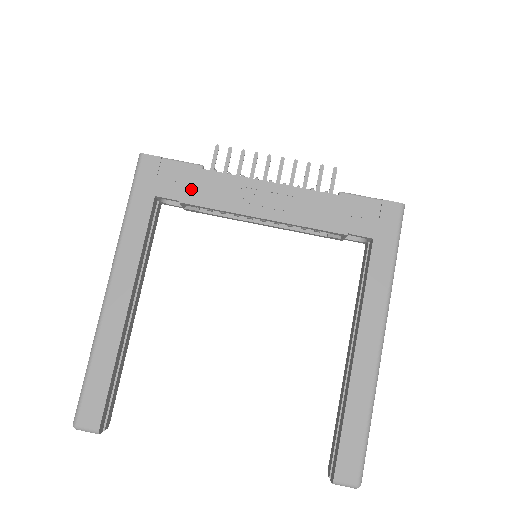
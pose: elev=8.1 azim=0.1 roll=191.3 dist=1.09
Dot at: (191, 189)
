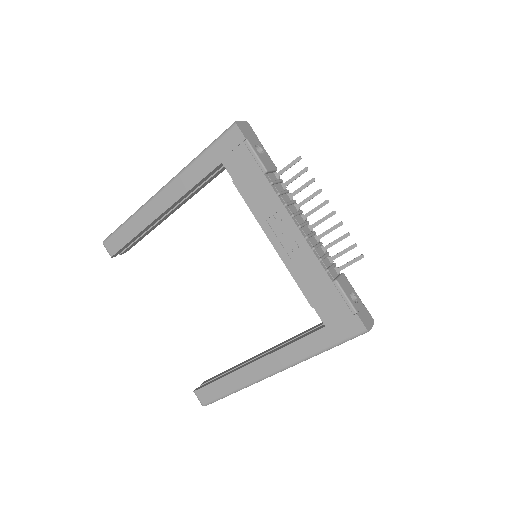
Dot at: (246, 180)
